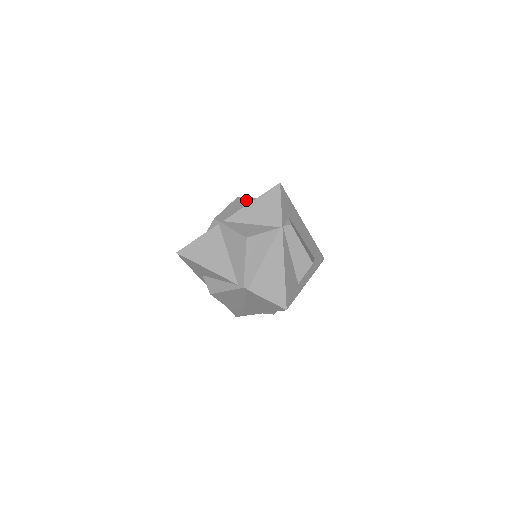
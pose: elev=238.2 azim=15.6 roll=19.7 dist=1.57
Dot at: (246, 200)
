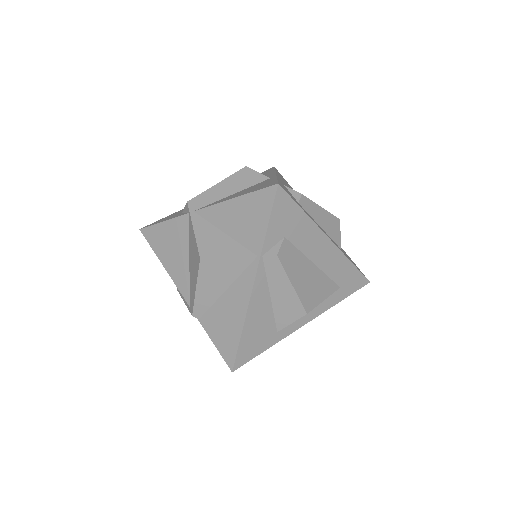
Dot at: (251, 178)
